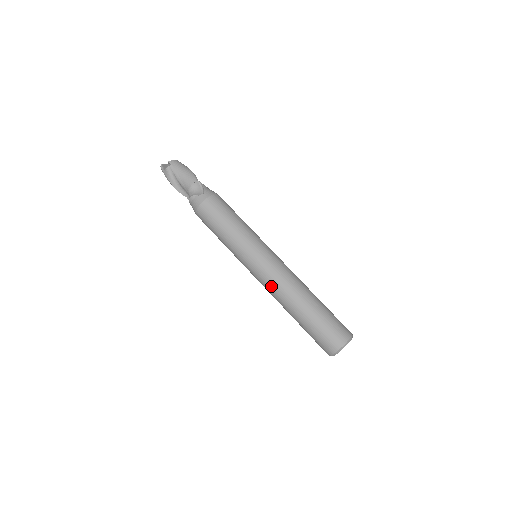
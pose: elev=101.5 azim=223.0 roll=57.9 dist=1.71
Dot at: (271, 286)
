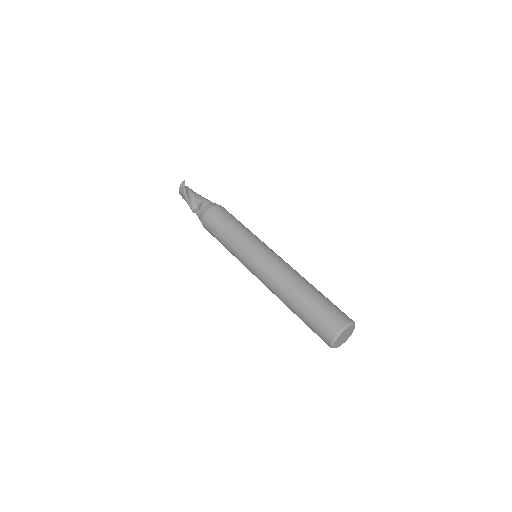
Dot at: (279, 265)
